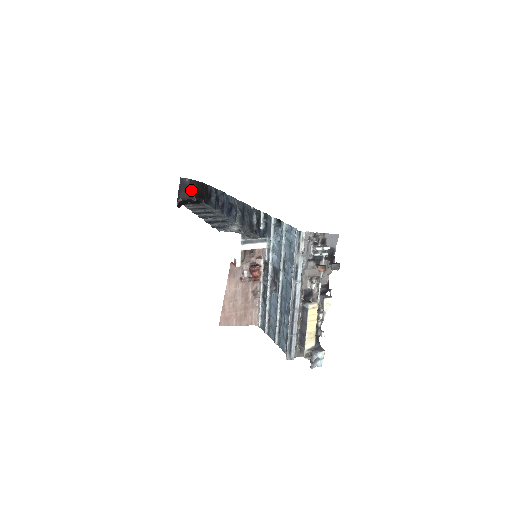
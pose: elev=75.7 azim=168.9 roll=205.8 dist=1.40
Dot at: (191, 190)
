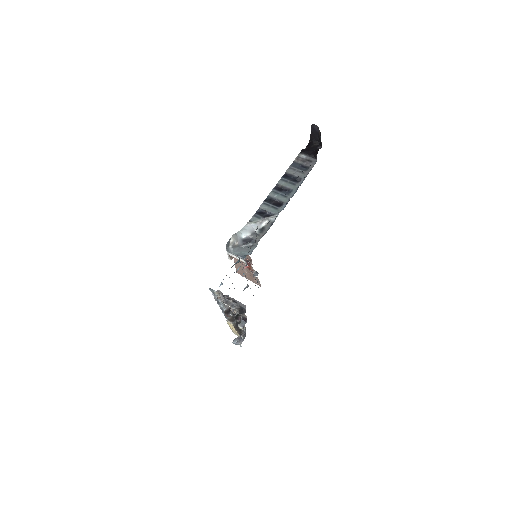
Dot at: (320, 137)
